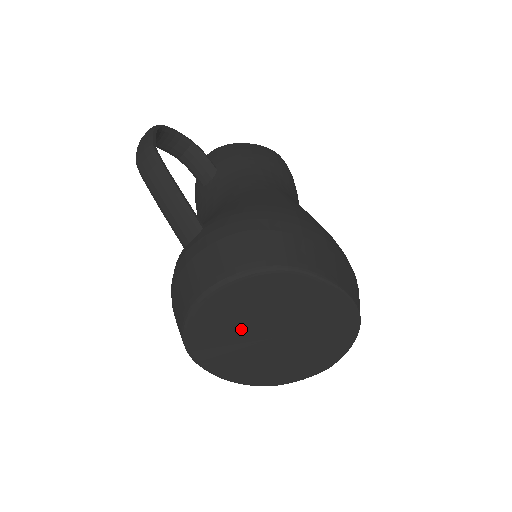
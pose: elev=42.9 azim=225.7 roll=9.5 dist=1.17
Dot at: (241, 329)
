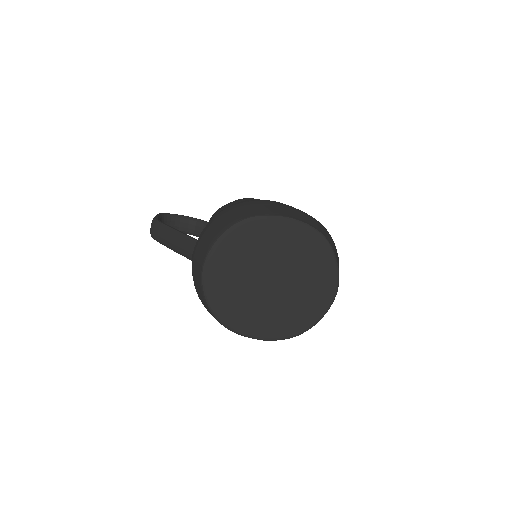
Dot at: (245, 285)
